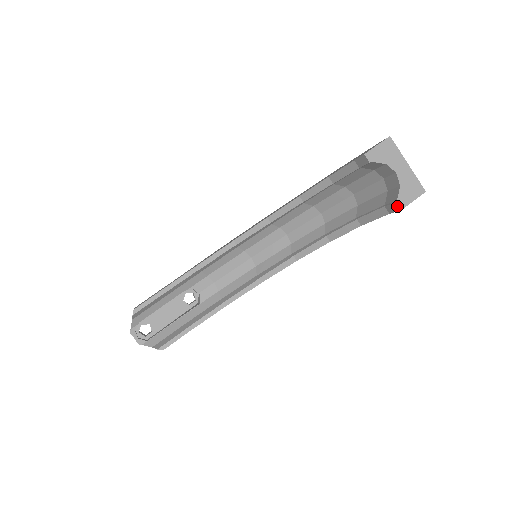
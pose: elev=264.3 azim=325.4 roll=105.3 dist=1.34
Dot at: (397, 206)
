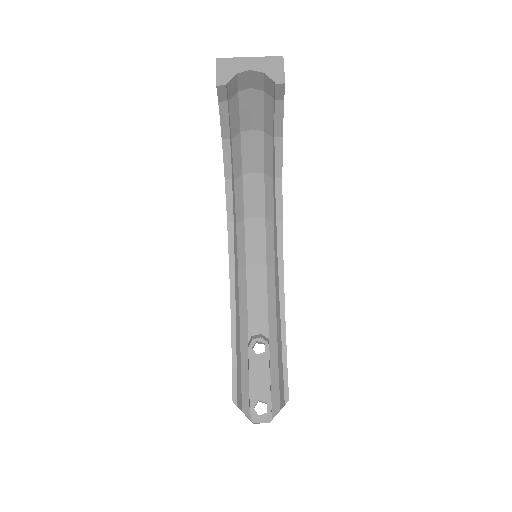
Dot at: (279, 85)
